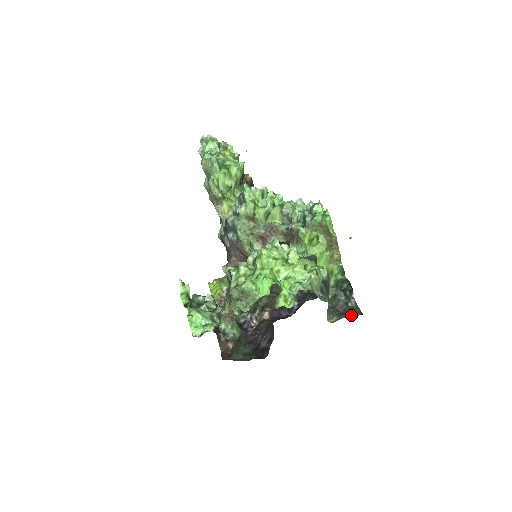
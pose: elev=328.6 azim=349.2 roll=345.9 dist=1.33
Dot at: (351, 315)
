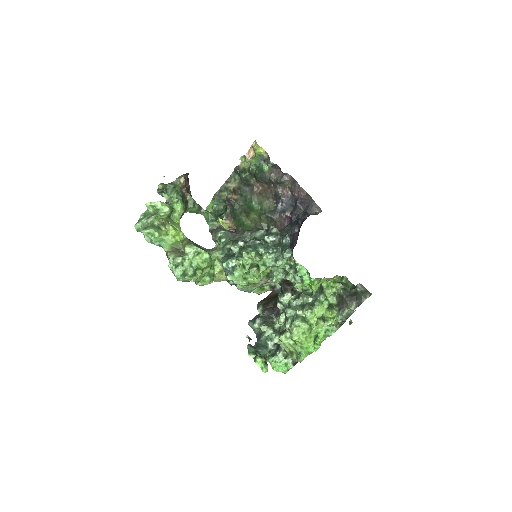
Dot at: (364, 299)
